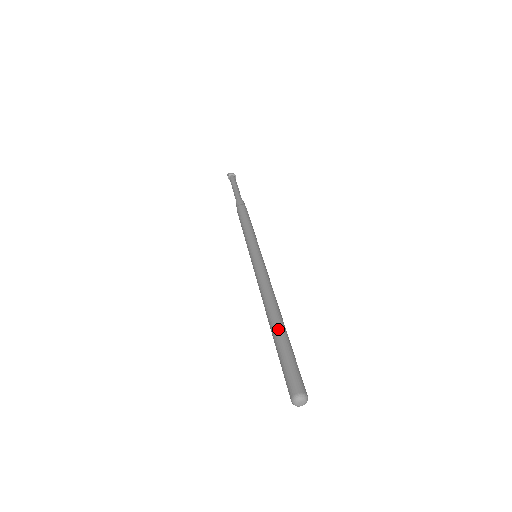
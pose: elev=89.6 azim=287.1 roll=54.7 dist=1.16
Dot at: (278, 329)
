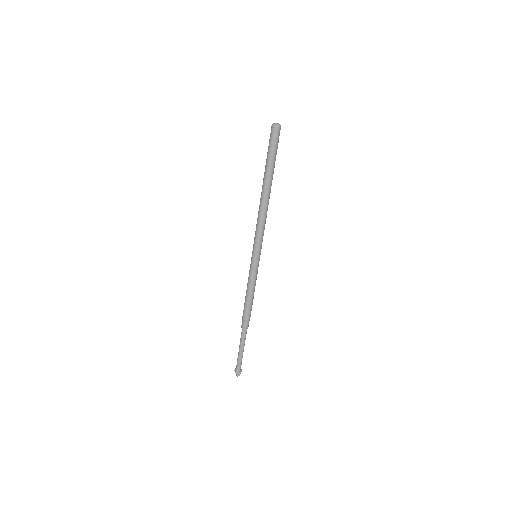
Dot at: occluded
